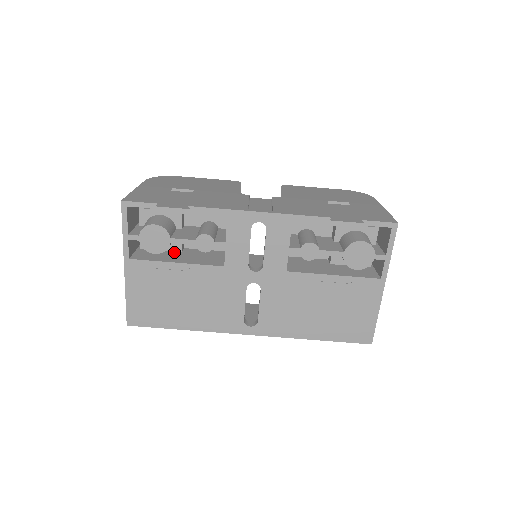
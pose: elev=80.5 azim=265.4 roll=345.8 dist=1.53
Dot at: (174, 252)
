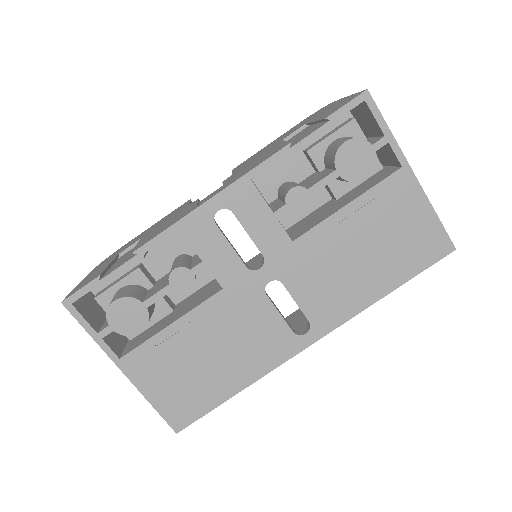
Dot at: (166, 317)
